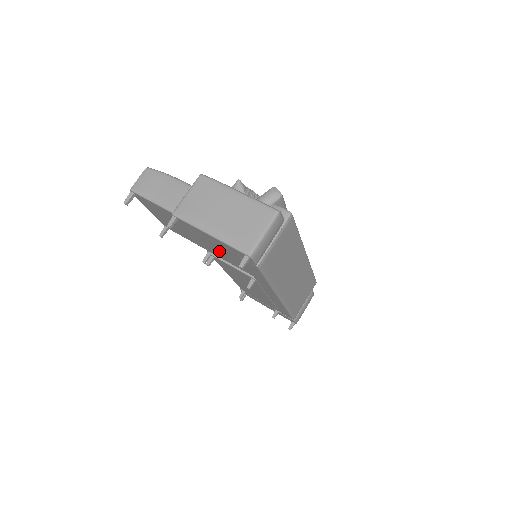
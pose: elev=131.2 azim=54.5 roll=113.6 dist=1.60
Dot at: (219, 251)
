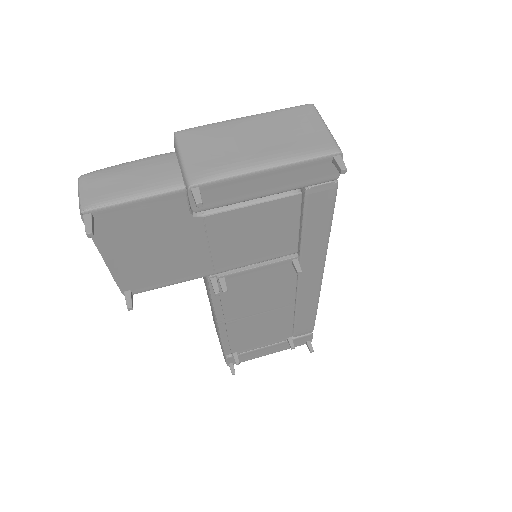
Dot at: (248, 237)
